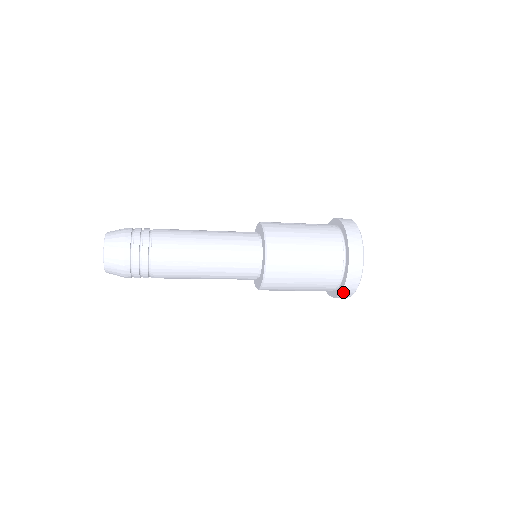
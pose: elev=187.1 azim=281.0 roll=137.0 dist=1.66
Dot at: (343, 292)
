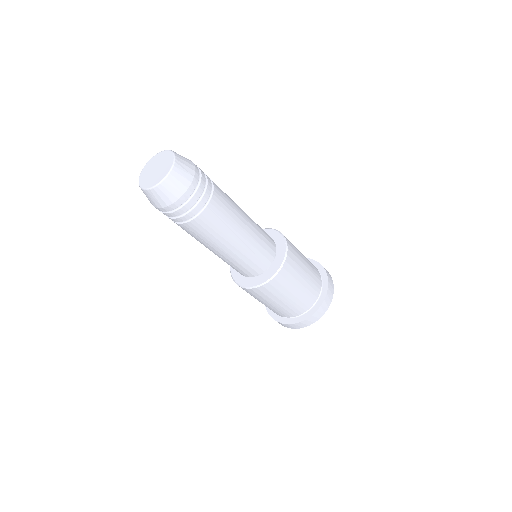
Dot at: (304, 321)
